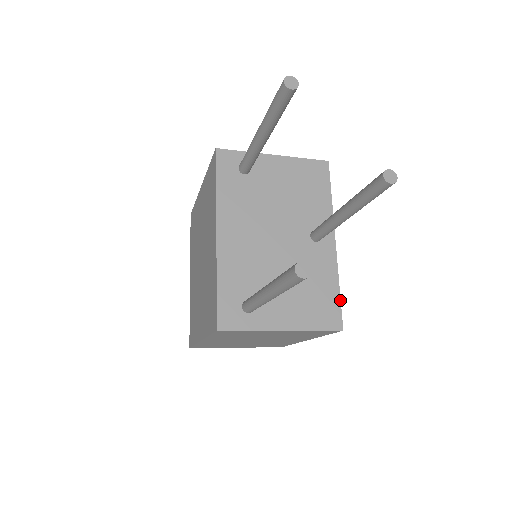
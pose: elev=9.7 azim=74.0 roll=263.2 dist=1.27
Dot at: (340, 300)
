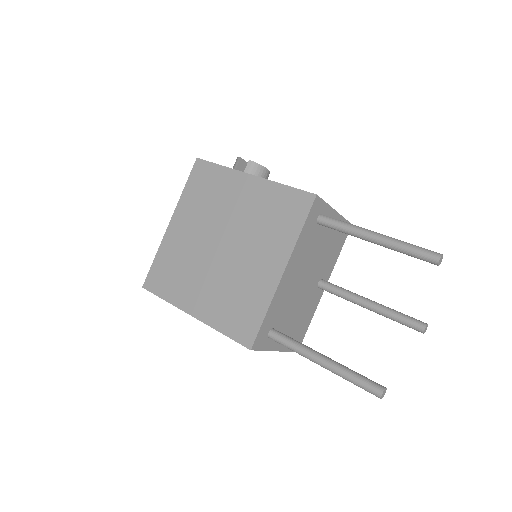
Dot at: occluded
